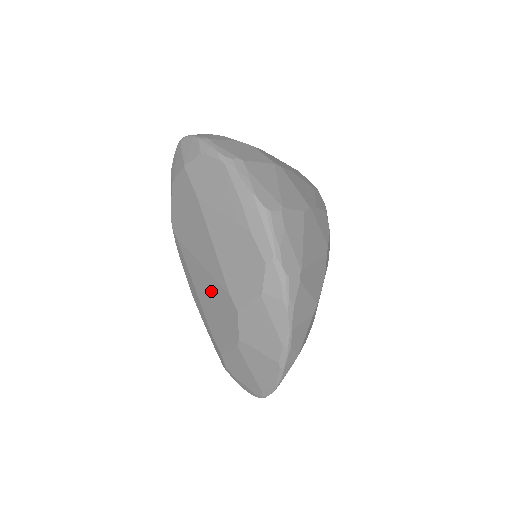
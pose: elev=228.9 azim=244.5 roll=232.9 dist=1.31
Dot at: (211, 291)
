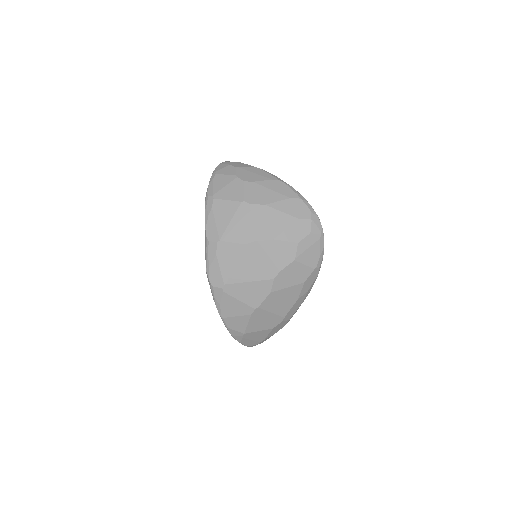
Dot at: occluded
